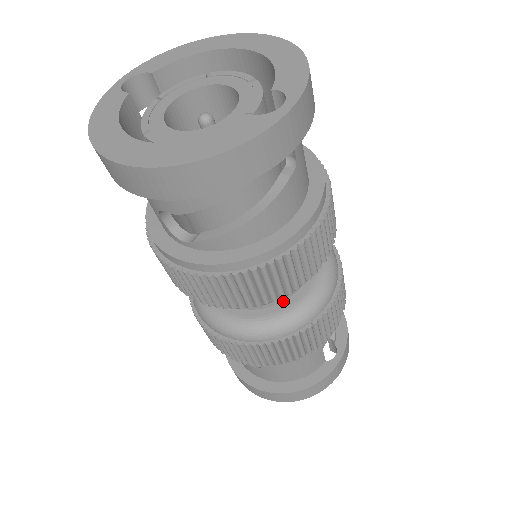
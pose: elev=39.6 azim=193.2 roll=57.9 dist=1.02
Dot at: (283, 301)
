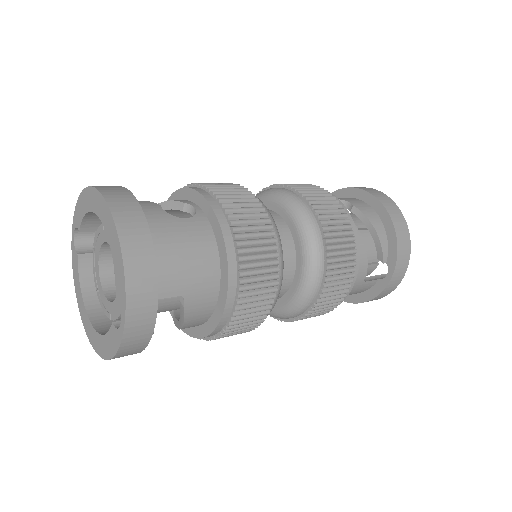
Dot at: (281, 297)
